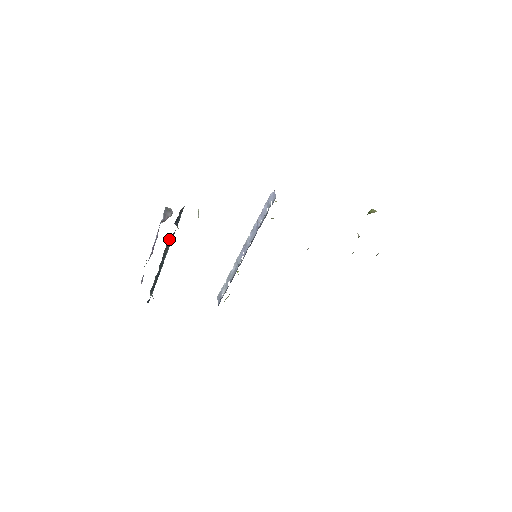
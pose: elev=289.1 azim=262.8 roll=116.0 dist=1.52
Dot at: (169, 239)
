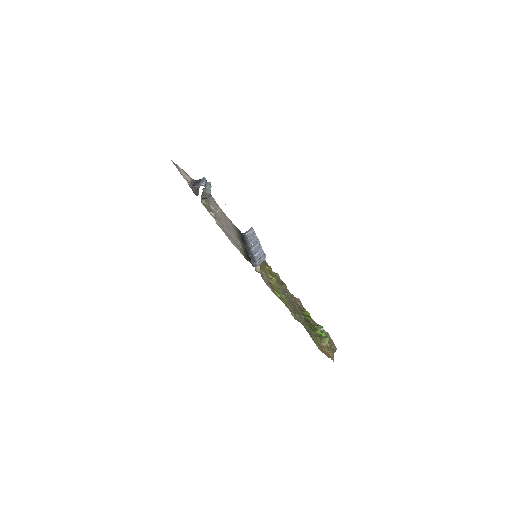
Dot at: occluded
